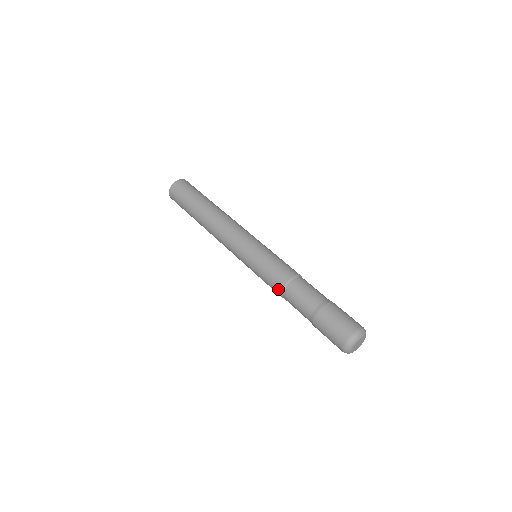
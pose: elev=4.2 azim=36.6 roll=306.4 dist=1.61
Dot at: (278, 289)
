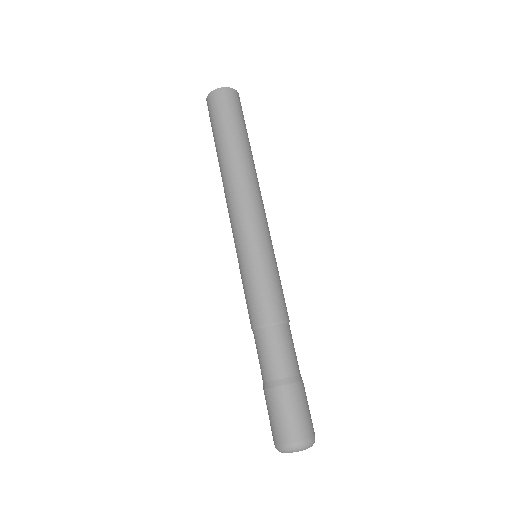
Dot at: (262, 318)
